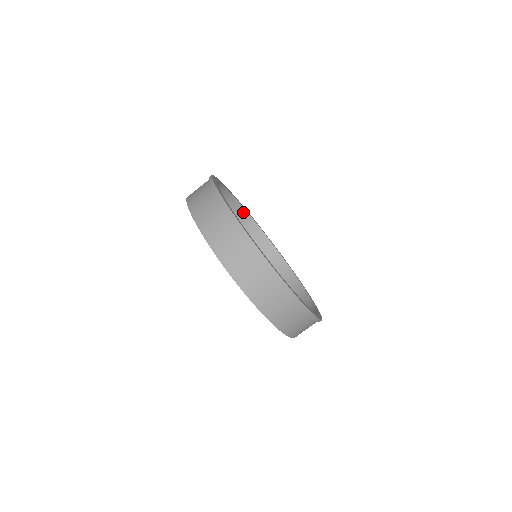
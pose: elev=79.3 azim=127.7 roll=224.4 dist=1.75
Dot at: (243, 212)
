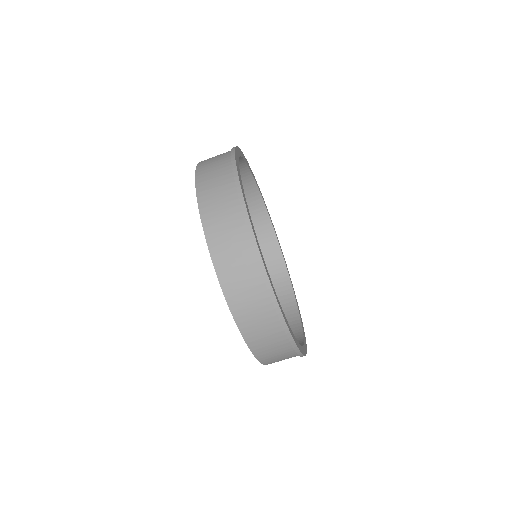
Dot at: (263, 211)
